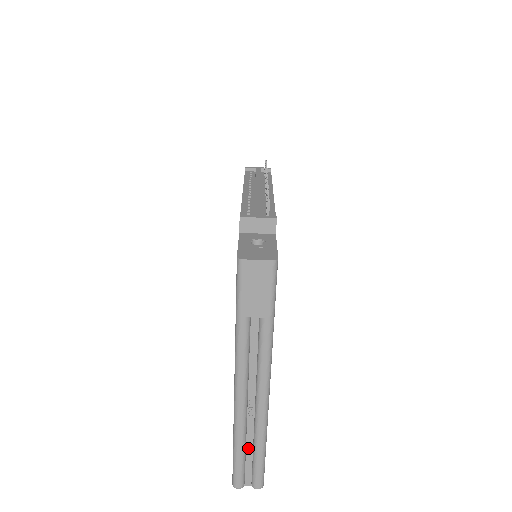
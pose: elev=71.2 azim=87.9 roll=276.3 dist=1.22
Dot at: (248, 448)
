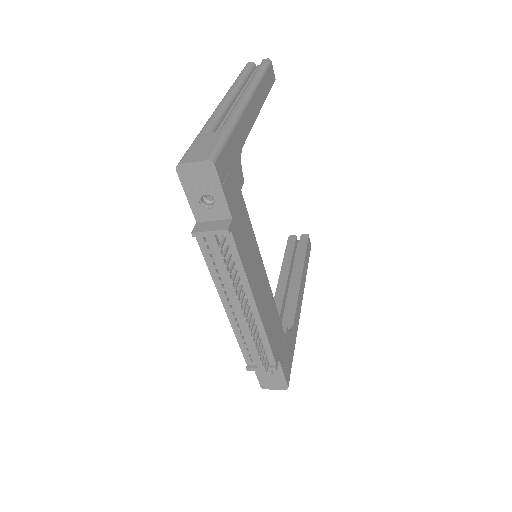
Dot at: occluded
